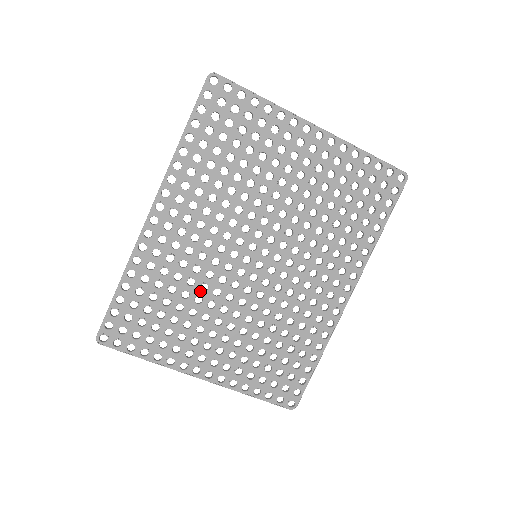
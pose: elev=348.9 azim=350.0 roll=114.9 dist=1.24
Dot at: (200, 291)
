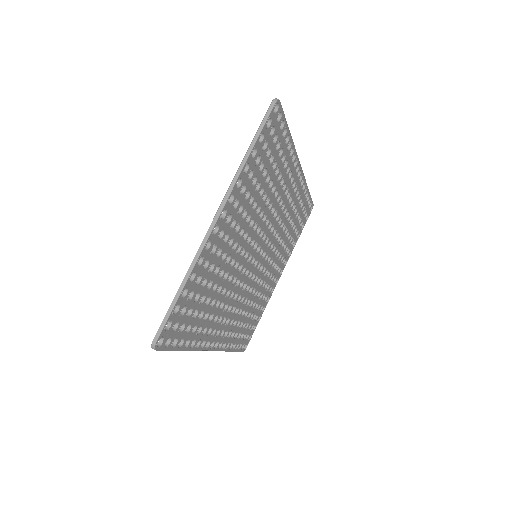
Dot at: (254, 294)
